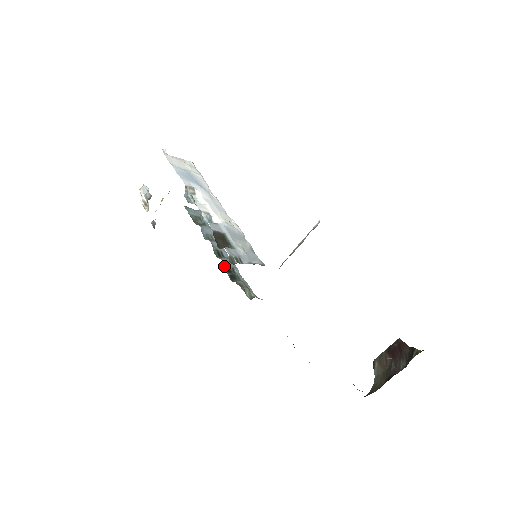
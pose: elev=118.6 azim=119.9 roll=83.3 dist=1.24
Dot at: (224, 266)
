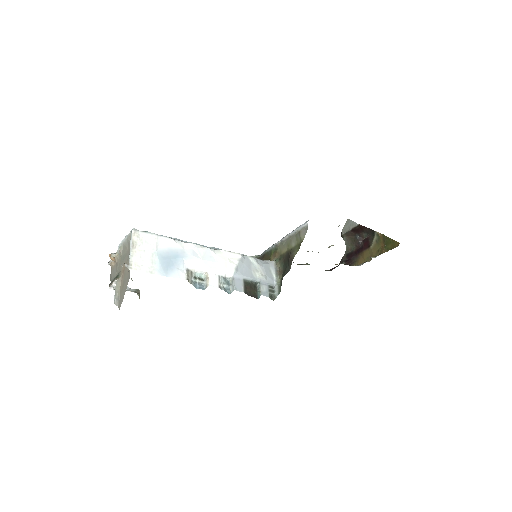
Dot at: occluded
